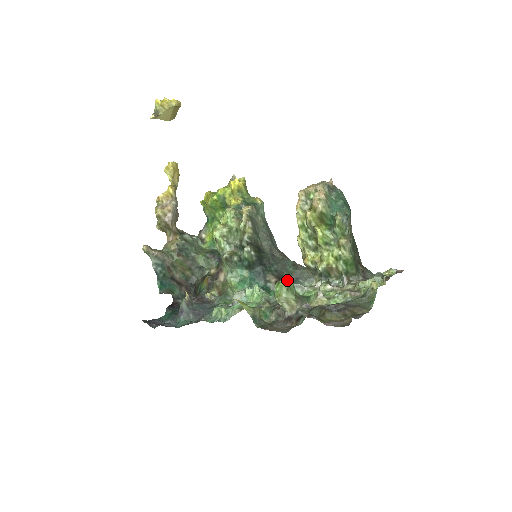
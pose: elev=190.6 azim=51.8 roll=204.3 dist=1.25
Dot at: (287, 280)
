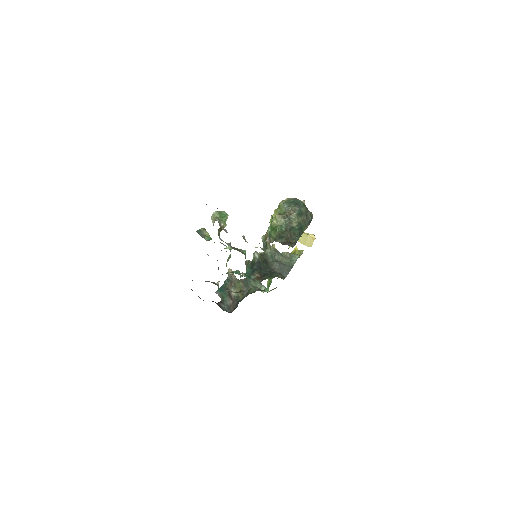
Dot at: (224, 211)
